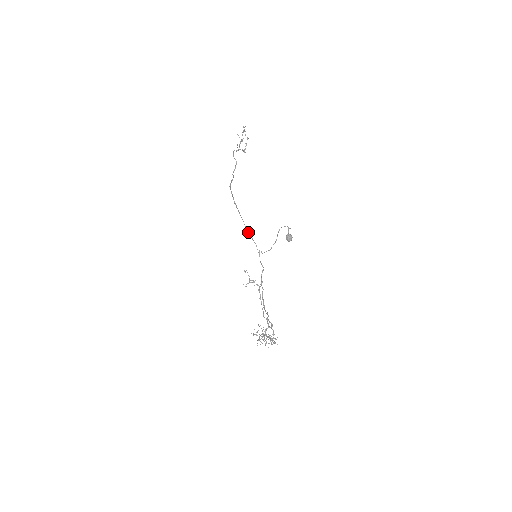
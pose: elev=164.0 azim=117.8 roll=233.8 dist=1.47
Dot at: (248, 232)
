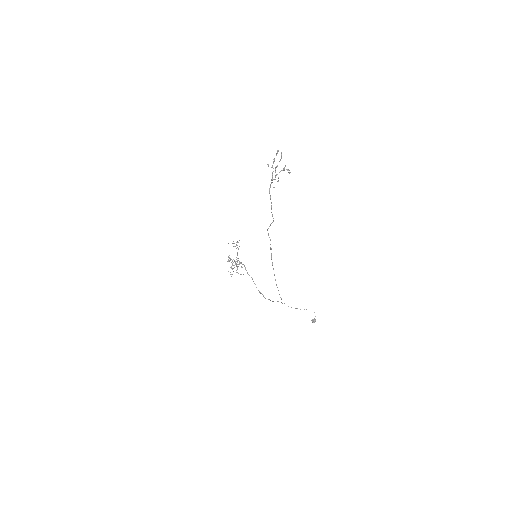
Dot at: (281, 298)
